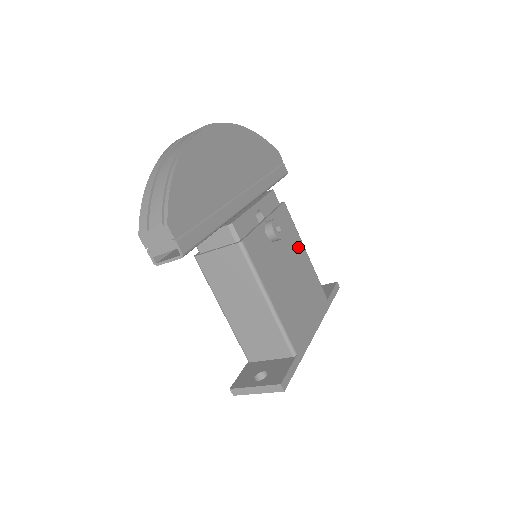
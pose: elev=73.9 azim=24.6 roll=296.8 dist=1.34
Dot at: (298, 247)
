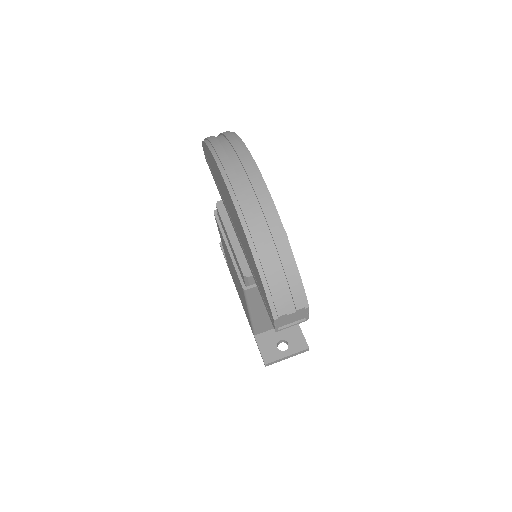
Dot at: occluded
